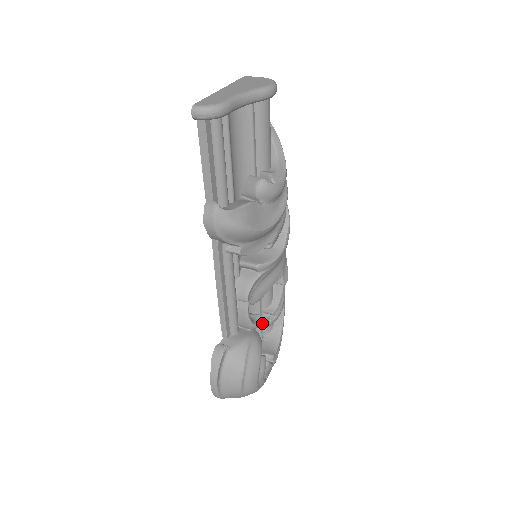
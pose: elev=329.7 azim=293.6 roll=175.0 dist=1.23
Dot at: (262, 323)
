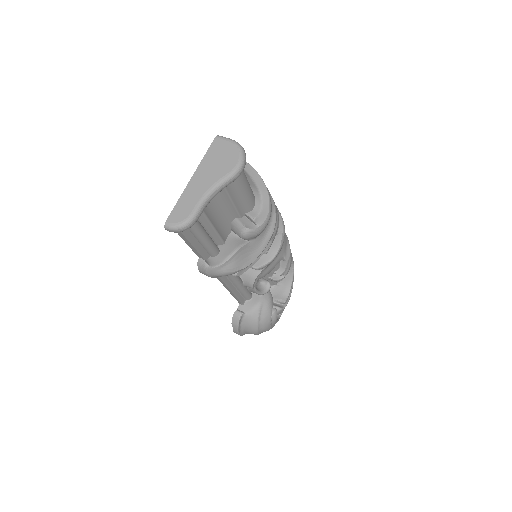
Dot at: occluded
